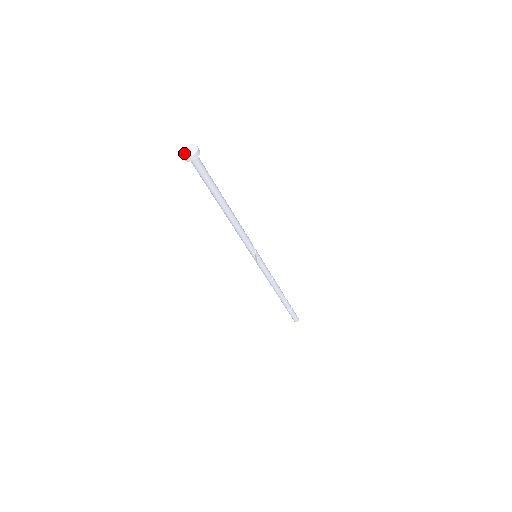
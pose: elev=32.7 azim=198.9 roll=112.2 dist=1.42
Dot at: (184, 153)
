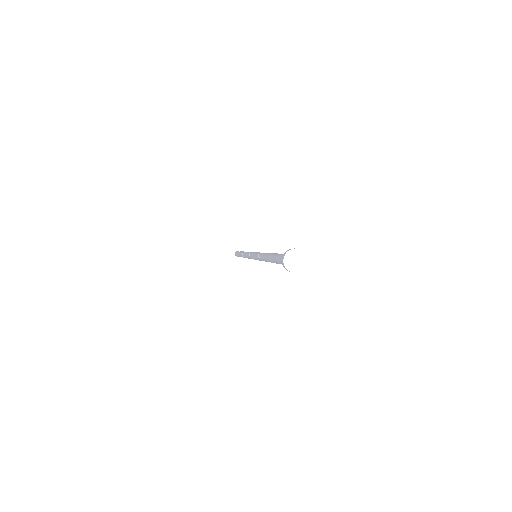
Dot at: (289, 265)
